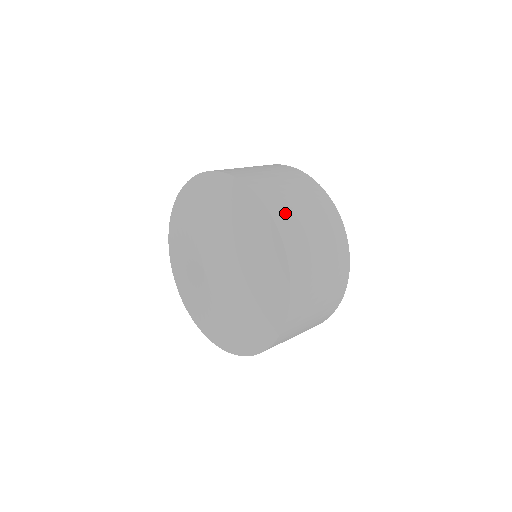
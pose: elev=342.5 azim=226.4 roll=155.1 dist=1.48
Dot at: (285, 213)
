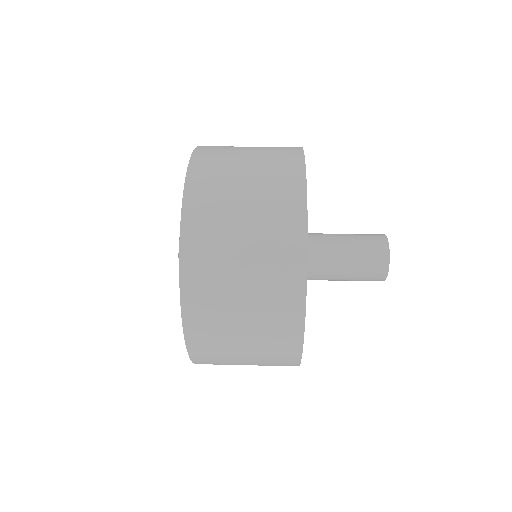
Dot at: (214, 152)
